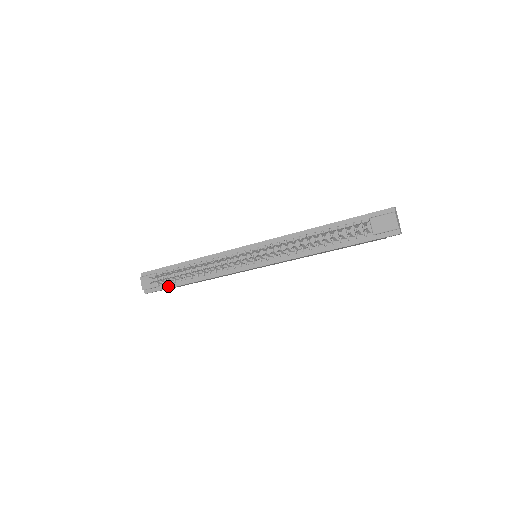
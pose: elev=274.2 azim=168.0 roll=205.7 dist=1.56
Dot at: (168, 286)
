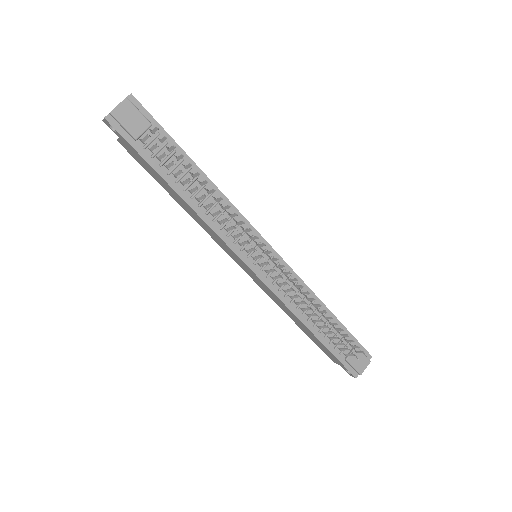
Dot at: (147, 156)
